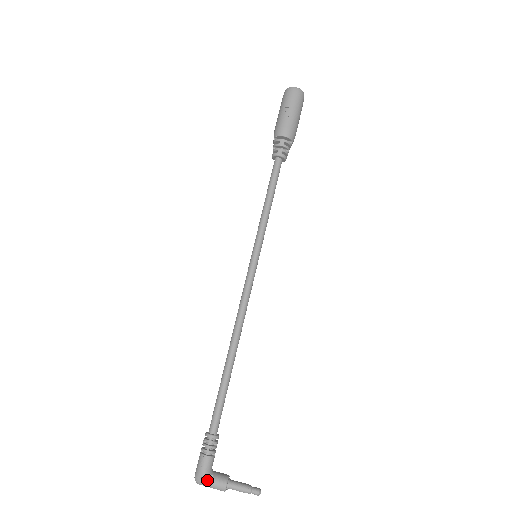
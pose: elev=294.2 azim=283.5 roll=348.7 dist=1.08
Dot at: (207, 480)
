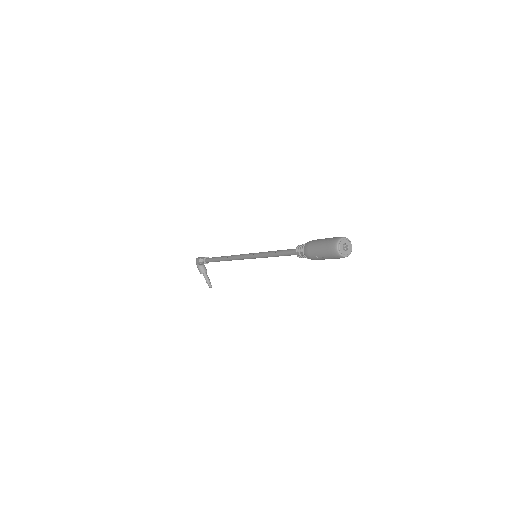
Dot at: (197, 266)
